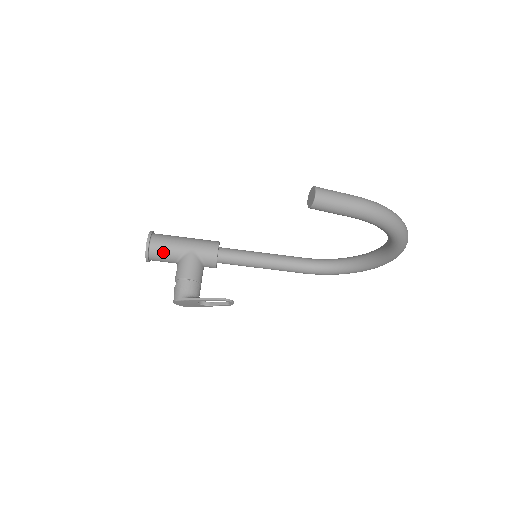
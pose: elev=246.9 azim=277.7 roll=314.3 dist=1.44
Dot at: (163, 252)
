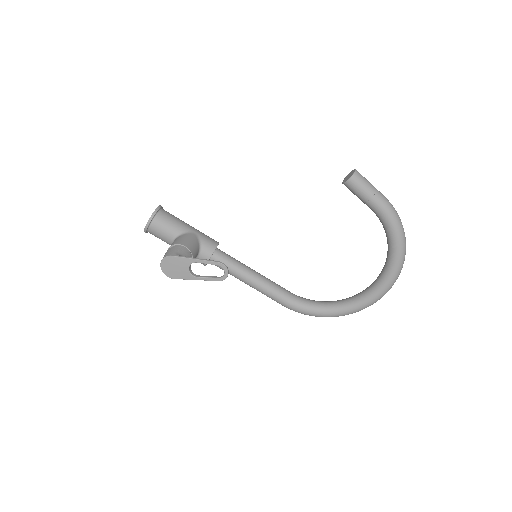
Dot at: (168, 222)
